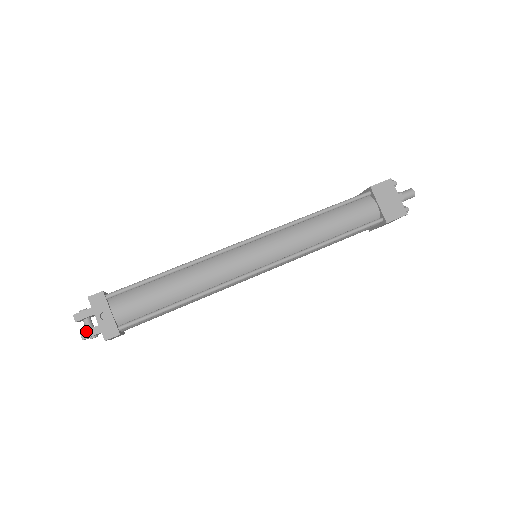
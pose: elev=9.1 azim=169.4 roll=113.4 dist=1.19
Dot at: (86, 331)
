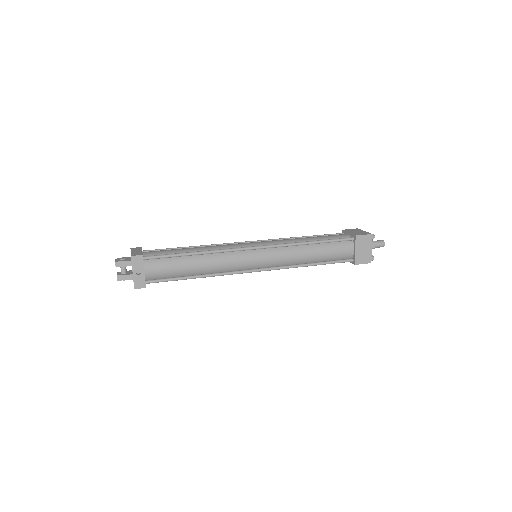
Dot at: (121, 275)
